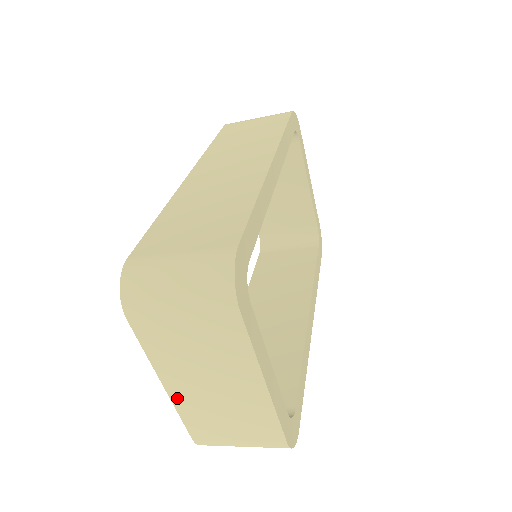
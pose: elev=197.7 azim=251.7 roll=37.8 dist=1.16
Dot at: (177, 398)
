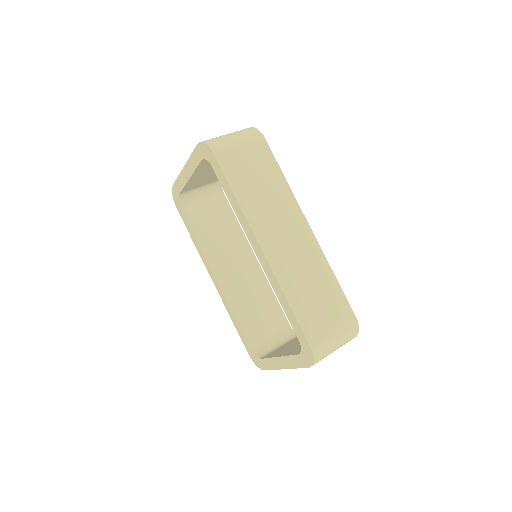
Dot at: occluded
